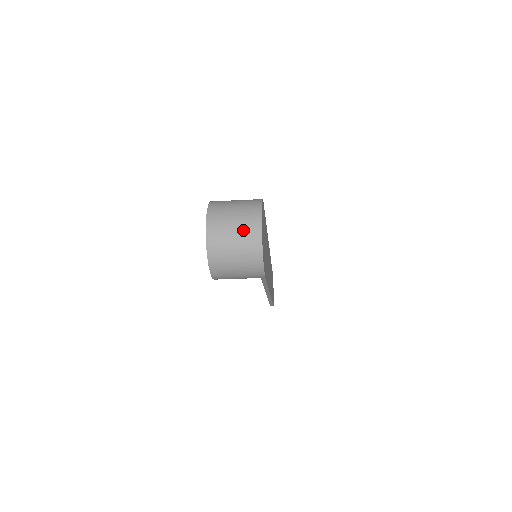
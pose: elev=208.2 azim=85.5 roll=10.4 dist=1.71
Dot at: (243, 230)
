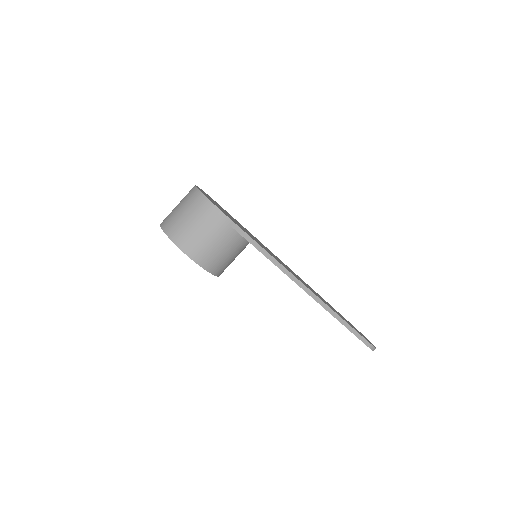
Dot at: (184, 199)
